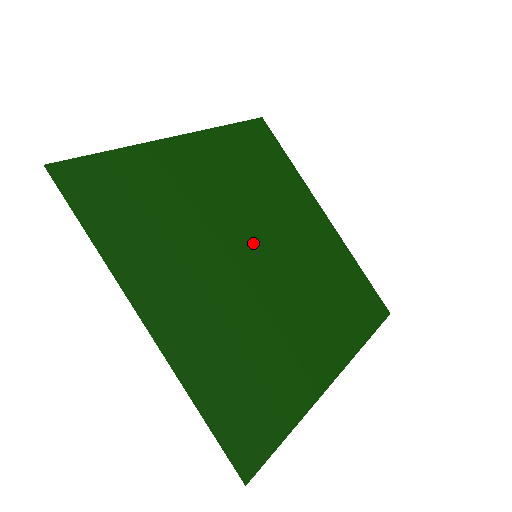
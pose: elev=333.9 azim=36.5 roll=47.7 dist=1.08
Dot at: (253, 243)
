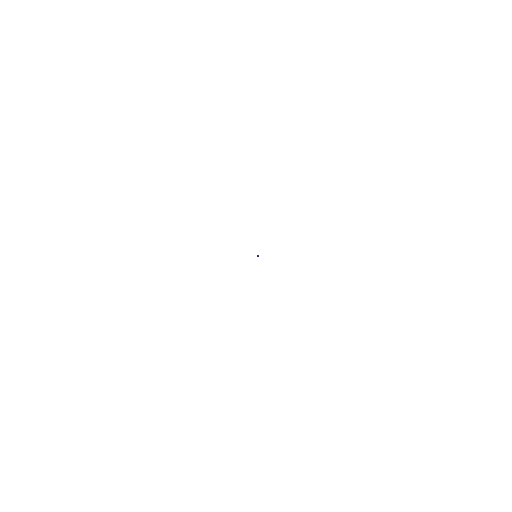
Dot at: occluded
